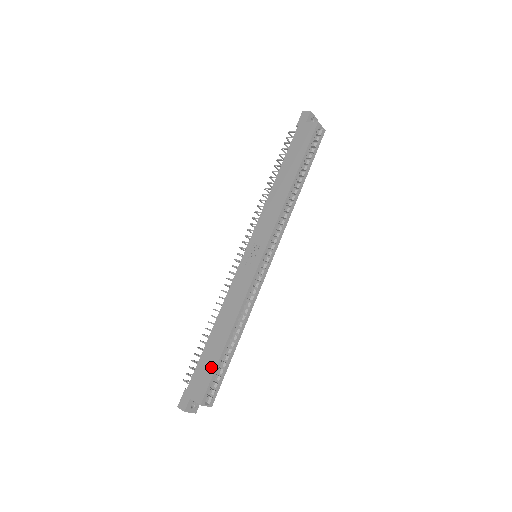
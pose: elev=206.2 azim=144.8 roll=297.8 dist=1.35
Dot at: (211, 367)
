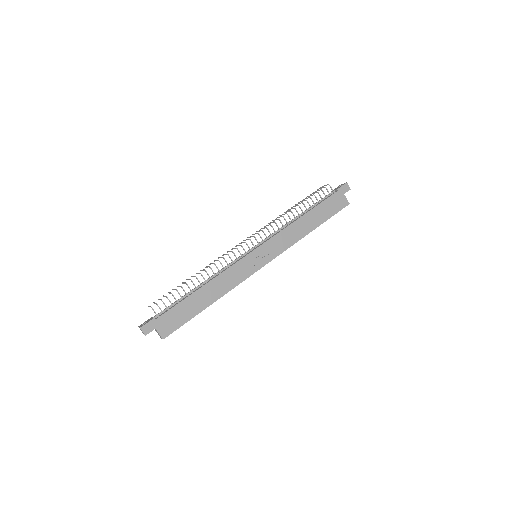
Dot at: (186, 317)
